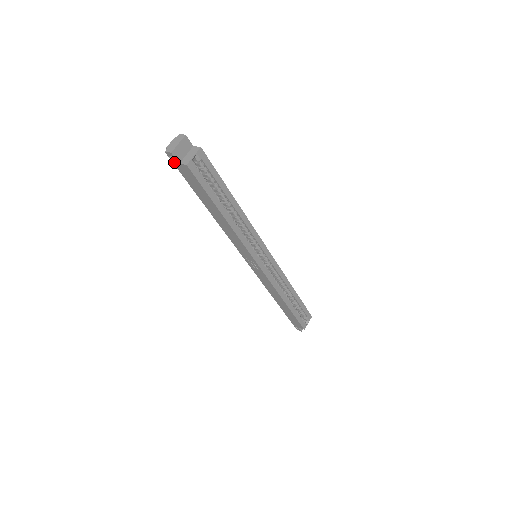
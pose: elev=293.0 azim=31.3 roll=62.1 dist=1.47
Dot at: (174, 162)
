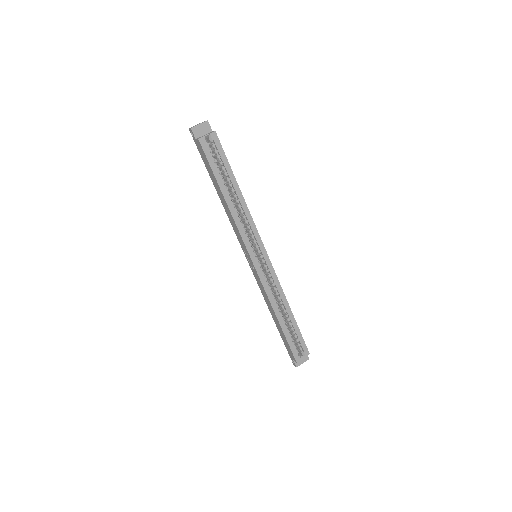
Dot at: (194, 139)
